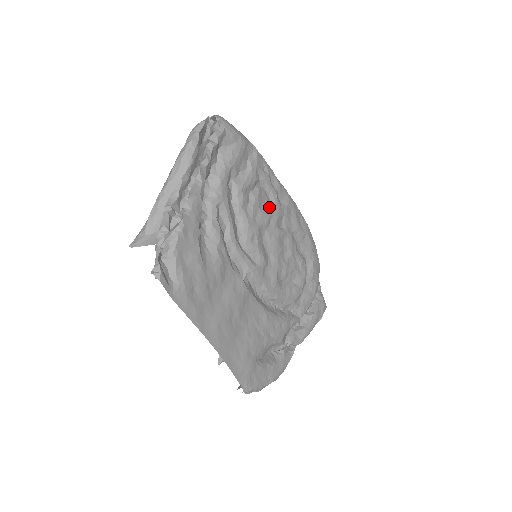
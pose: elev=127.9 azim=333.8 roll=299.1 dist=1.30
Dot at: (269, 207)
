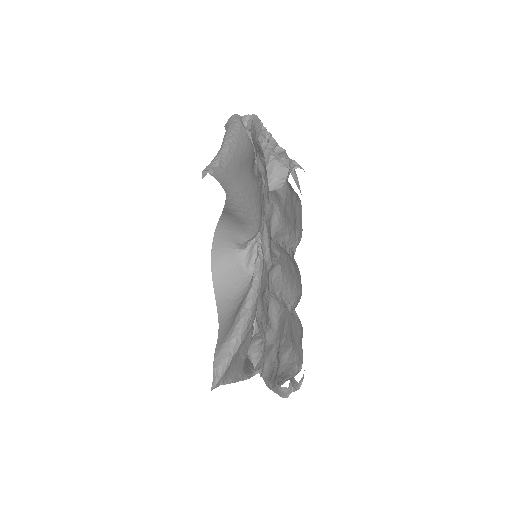
Dot at: occluded
